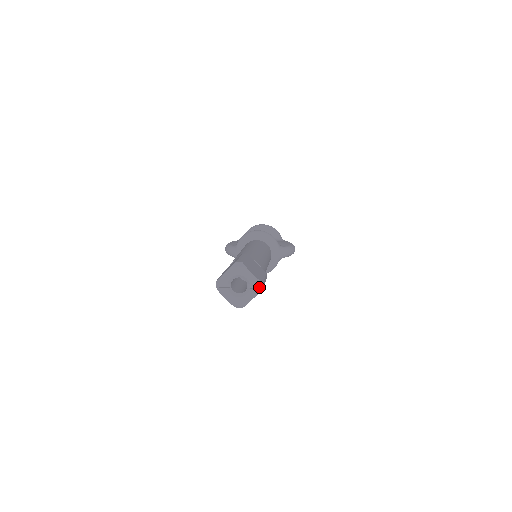
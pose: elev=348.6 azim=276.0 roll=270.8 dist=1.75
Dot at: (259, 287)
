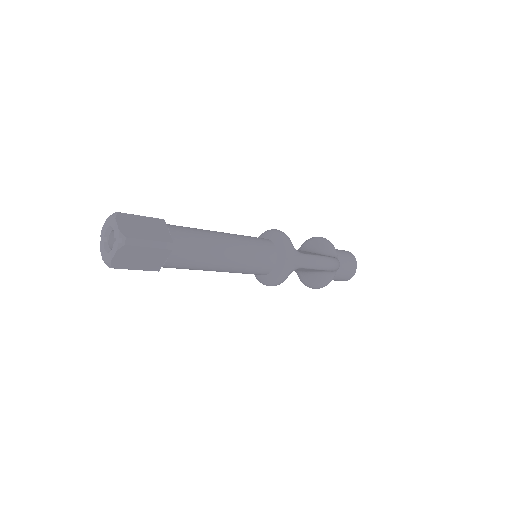
Dot at: (121, 242)
